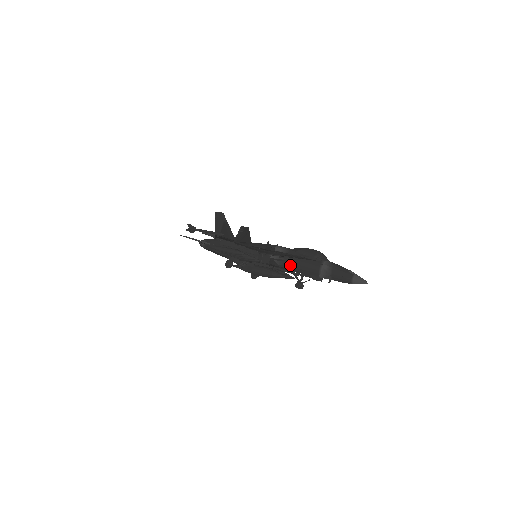
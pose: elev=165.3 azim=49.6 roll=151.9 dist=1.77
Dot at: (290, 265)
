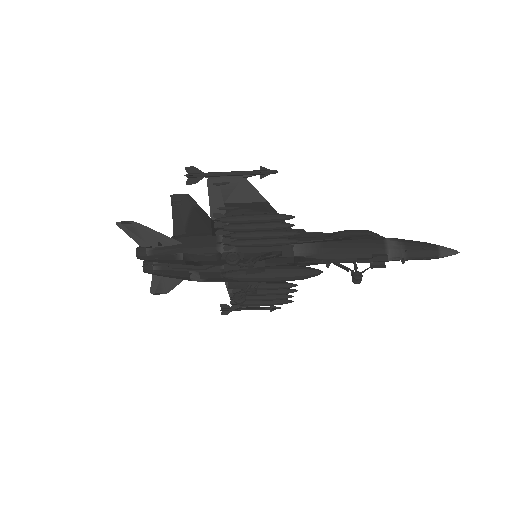
Dot at: (333, 251)
